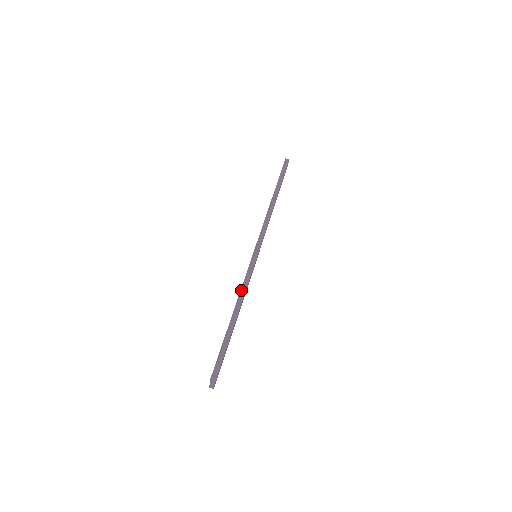
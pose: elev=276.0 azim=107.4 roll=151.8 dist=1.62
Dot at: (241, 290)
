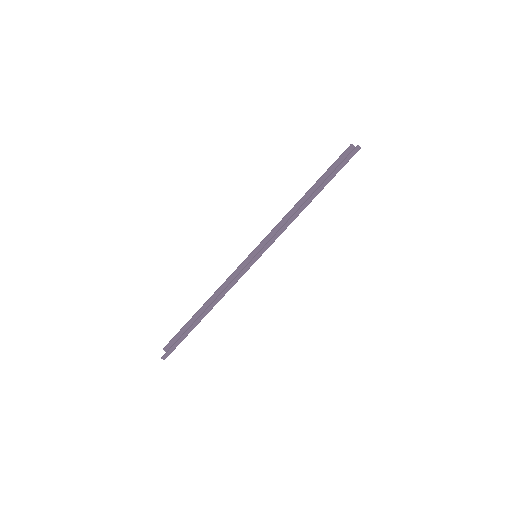
Dot at: (221, 293)
